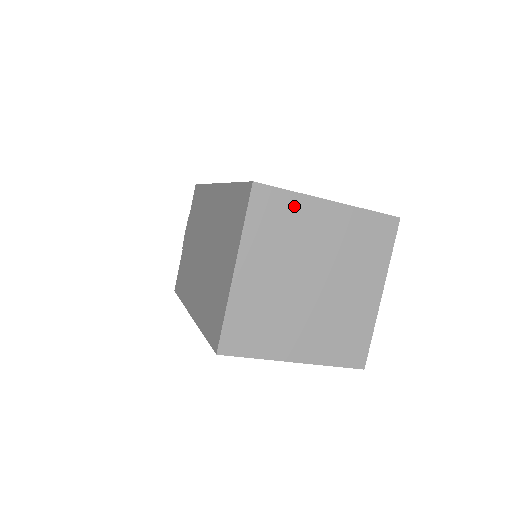
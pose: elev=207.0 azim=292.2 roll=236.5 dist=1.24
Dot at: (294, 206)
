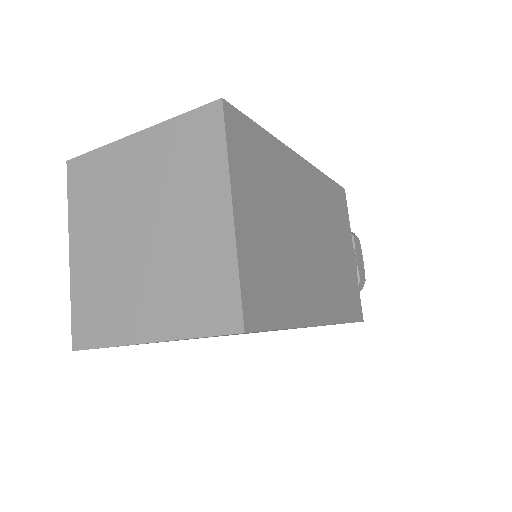
Dot at: (103, 161)
